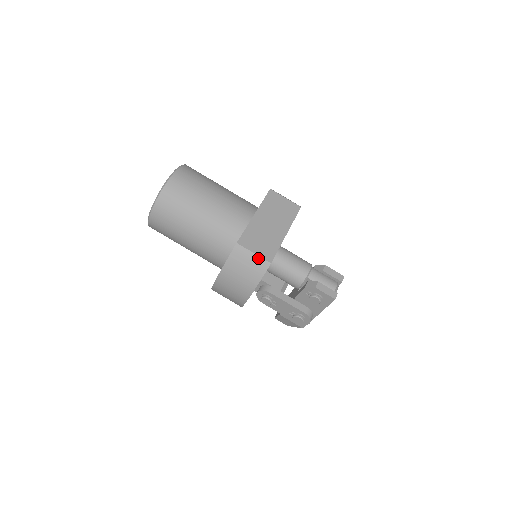
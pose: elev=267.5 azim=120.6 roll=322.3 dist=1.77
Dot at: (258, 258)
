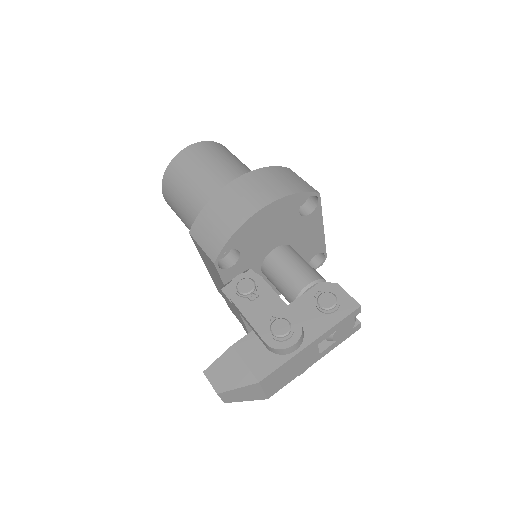
Dot at: (307, 184)
